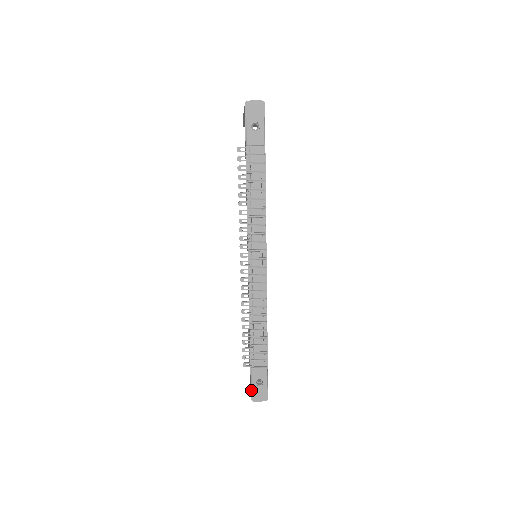
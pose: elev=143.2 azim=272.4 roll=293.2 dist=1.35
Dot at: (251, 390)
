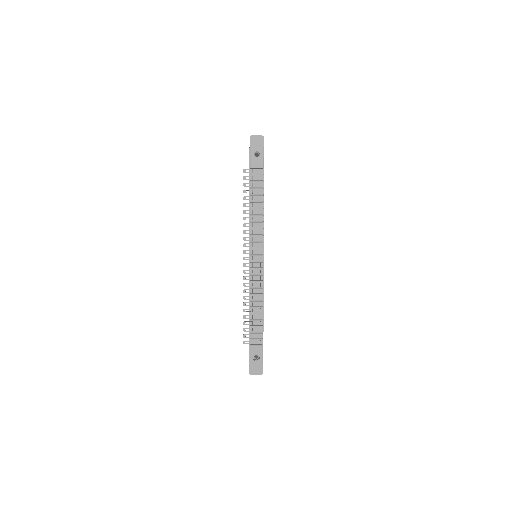
Dot at: (249, 364)
